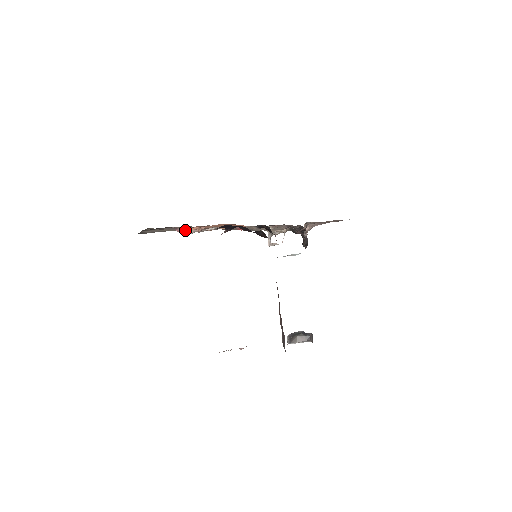
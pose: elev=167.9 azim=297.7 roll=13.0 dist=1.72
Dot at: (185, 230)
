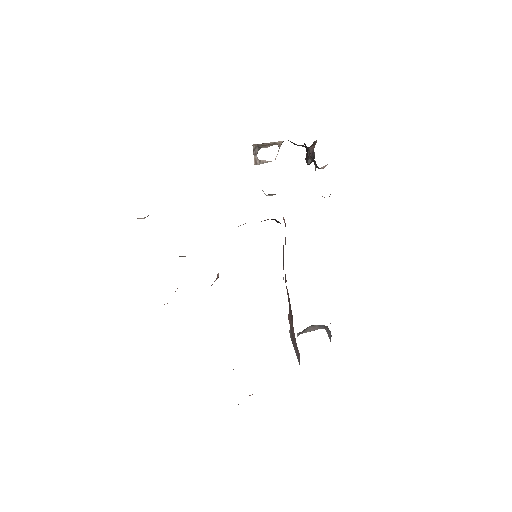
Dot at: occluded
